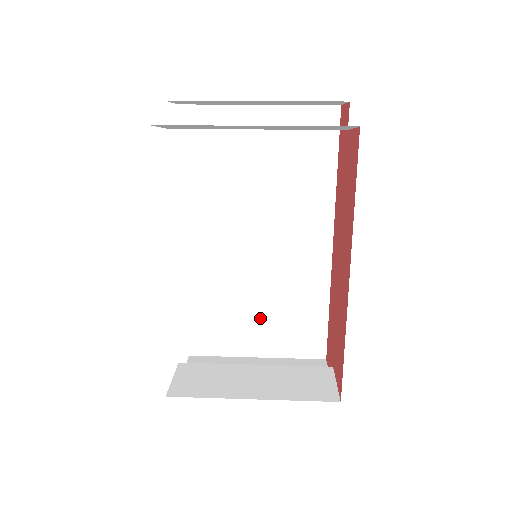
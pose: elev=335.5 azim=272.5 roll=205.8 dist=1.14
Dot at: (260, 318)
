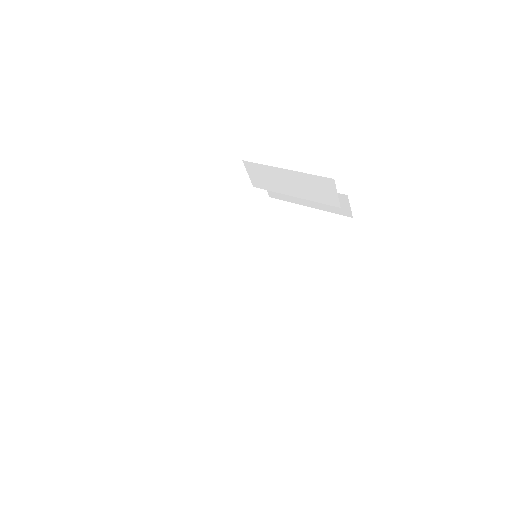
Dot at: (239, 324)
